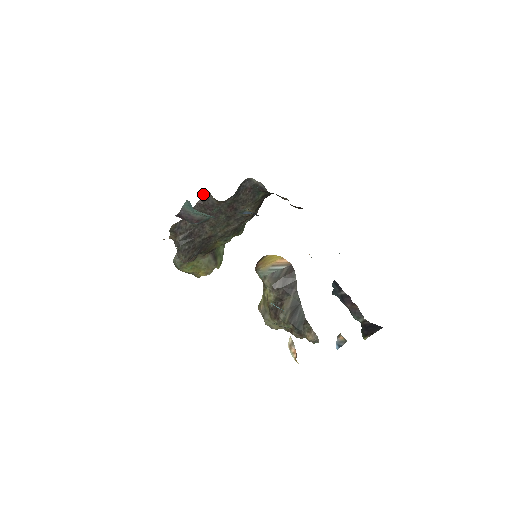
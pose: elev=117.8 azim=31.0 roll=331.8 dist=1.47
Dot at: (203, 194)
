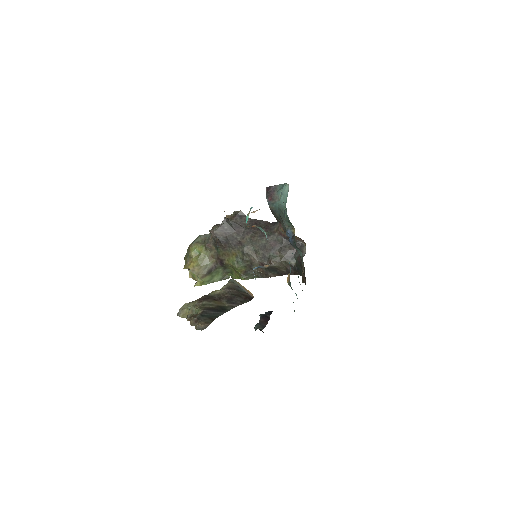
Dot at: (276, 222)
